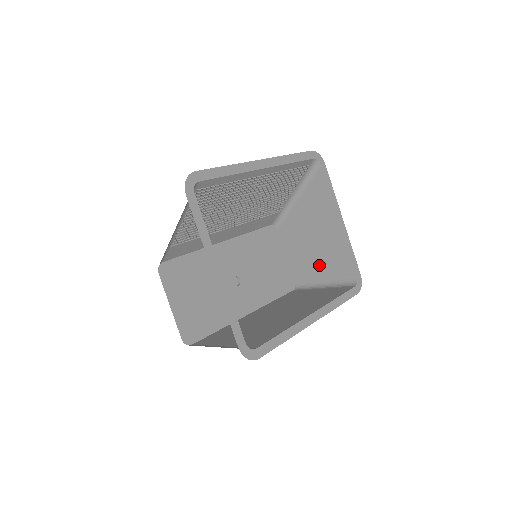
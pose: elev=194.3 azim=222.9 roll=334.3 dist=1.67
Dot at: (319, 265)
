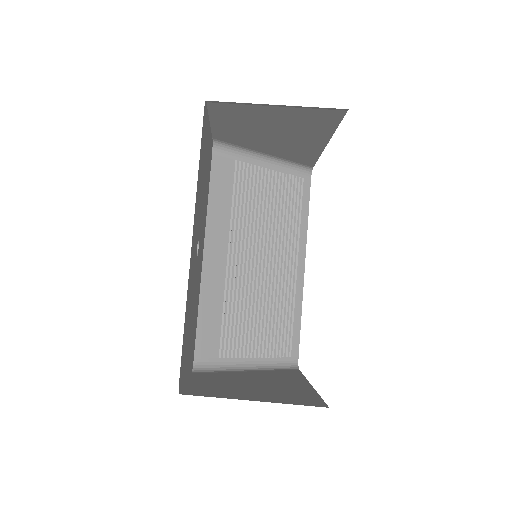
Dot at: (253, 393)
